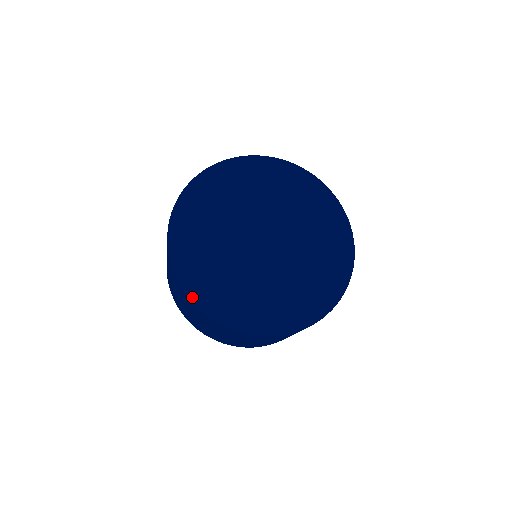
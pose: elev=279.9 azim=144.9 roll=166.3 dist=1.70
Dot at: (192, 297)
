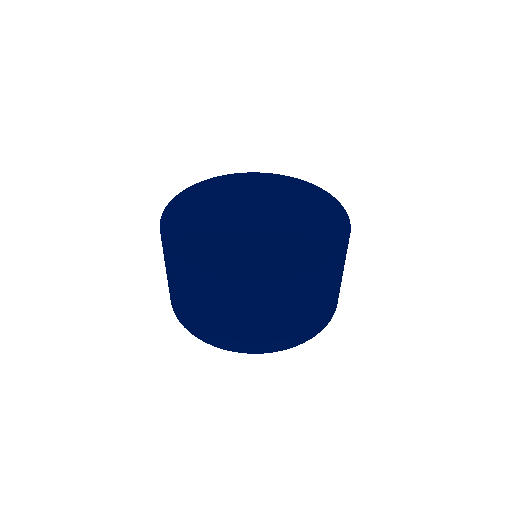
Dot at: (216, 274)
